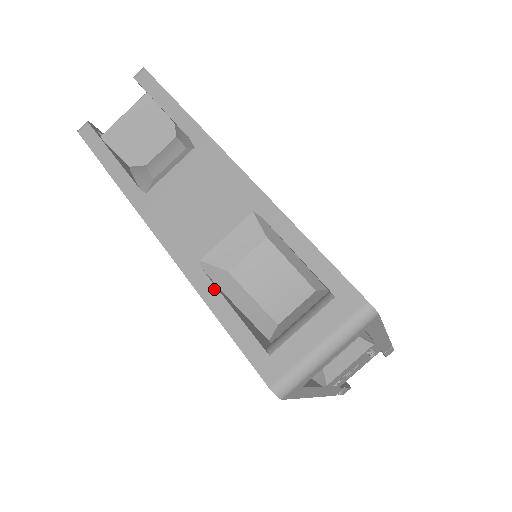
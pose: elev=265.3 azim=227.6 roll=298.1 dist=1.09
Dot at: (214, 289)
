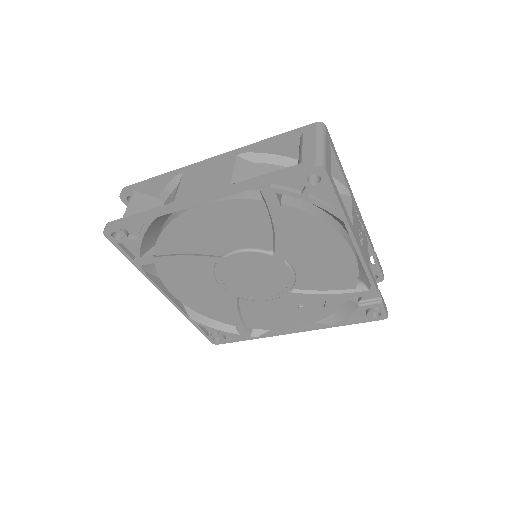
Dot at: (250, 180)
